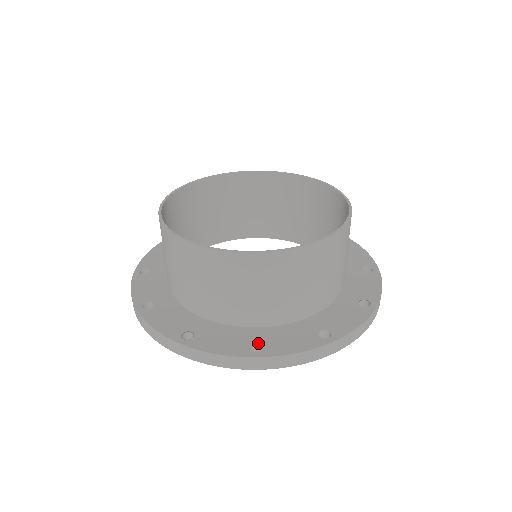
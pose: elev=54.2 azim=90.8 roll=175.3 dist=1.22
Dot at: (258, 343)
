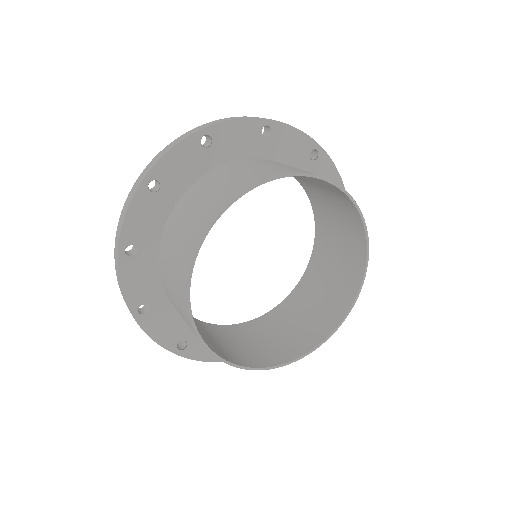
Dot at: occluded
